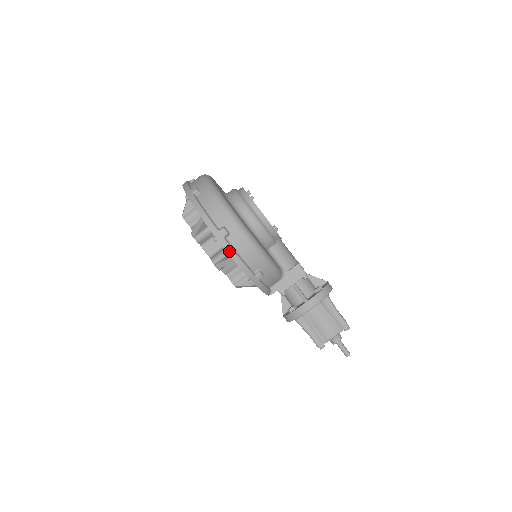
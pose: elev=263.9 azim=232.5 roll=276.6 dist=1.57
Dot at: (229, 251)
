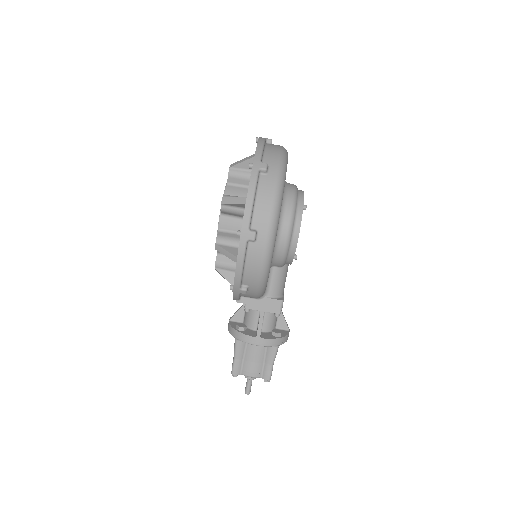
Dot at: (240, 255)
